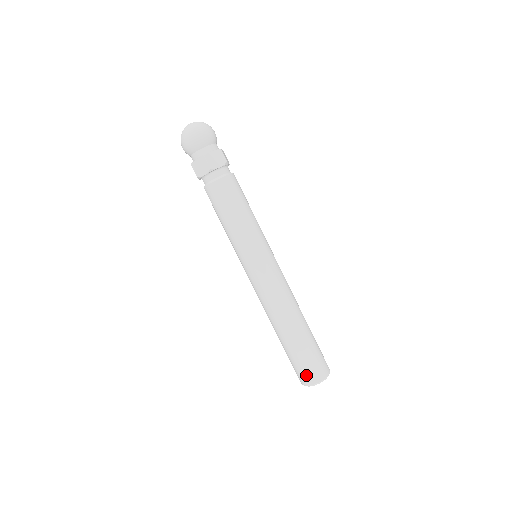
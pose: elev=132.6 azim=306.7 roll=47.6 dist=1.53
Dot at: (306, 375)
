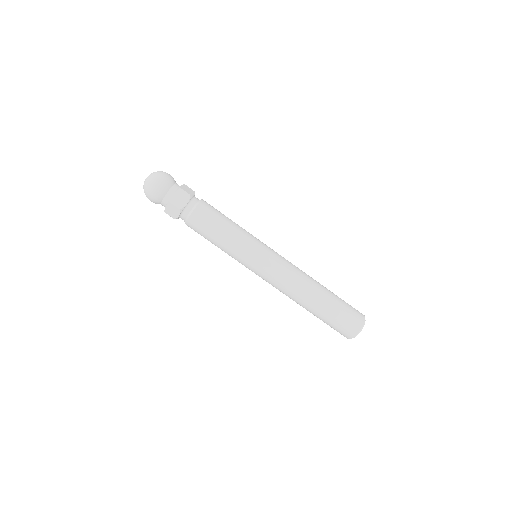
Dot at: (354, 320)
